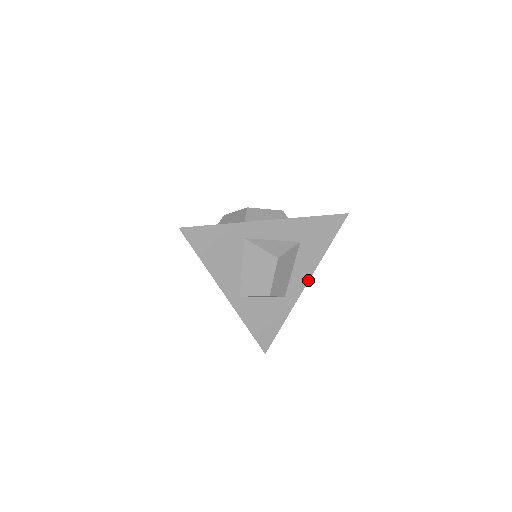
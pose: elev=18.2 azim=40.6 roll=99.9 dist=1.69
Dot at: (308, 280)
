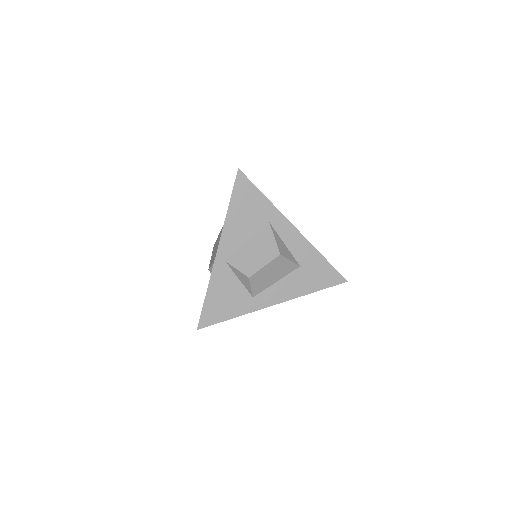
Dot at: (279, 302)
